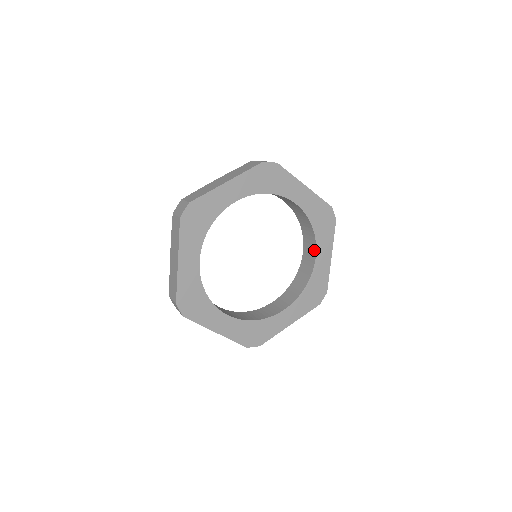
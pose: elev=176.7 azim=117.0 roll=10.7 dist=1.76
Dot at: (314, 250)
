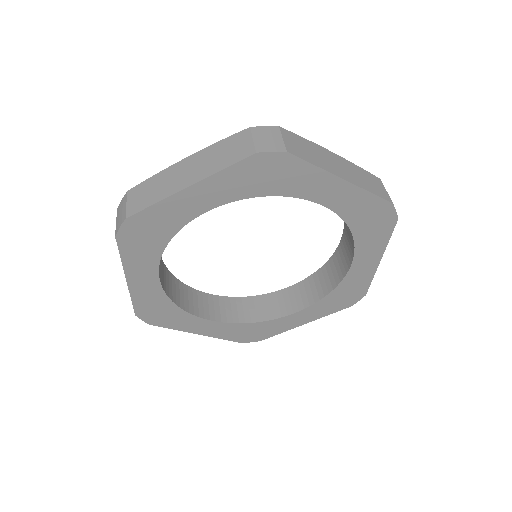
Dot at: (352, 253)
